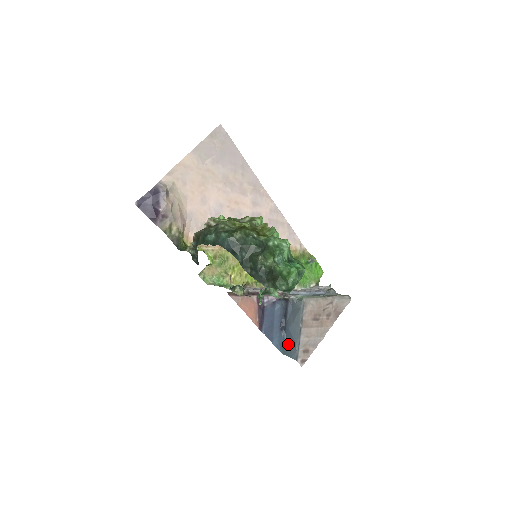
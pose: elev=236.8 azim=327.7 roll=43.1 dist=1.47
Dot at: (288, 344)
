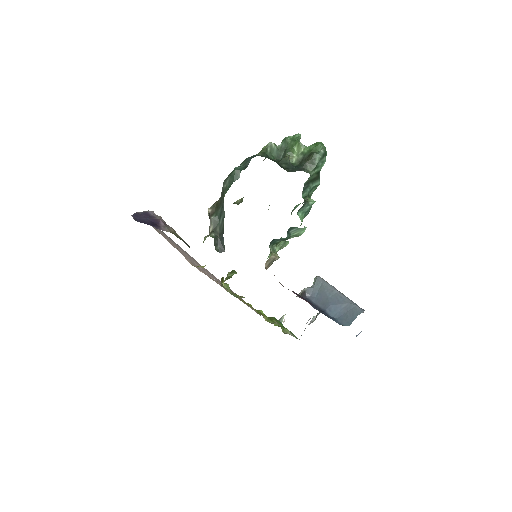
Dot at: (343, 316)
